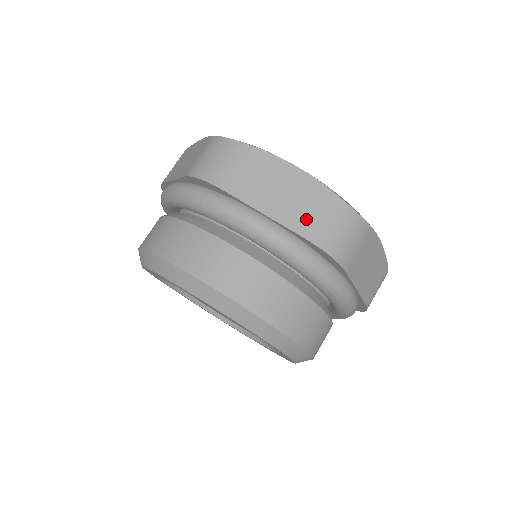
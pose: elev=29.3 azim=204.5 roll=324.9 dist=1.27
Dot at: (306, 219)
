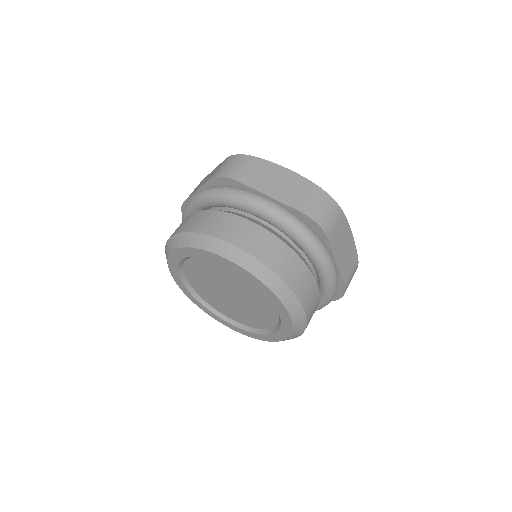
Dot at: (298, 199)
